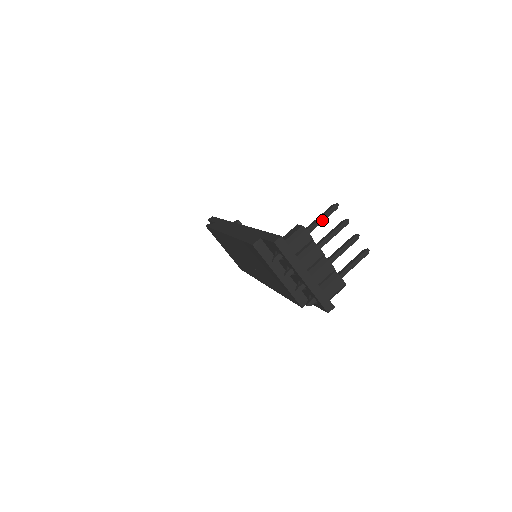
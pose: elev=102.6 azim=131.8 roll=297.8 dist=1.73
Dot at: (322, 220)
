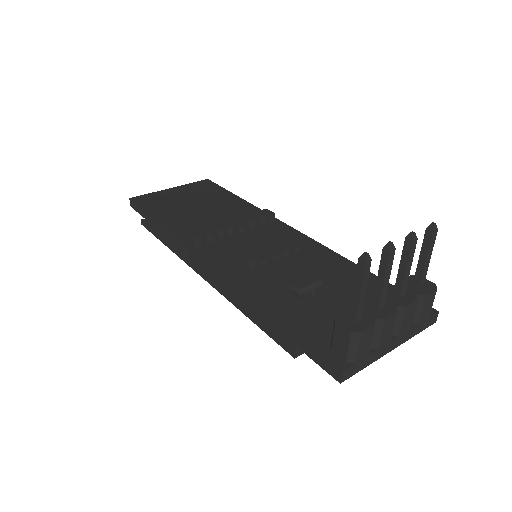
Dot at: (364, 292)
